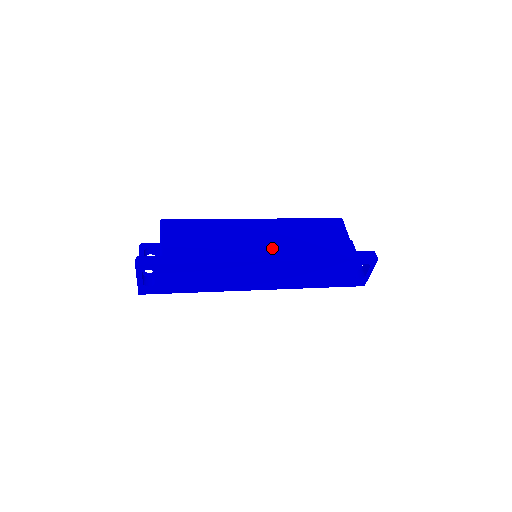
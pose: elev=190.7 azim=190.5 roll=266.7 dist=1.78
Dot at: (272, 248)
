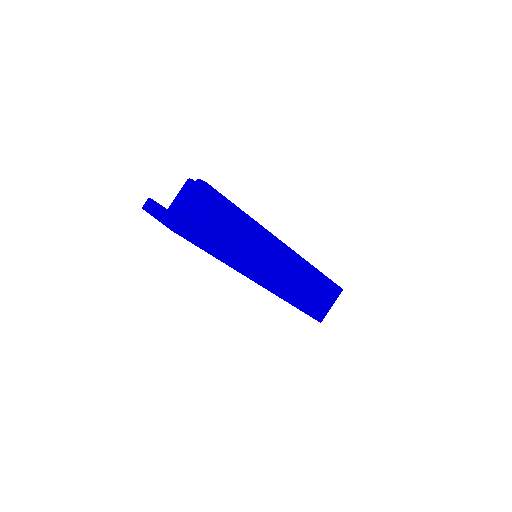
Dot at: occluded
